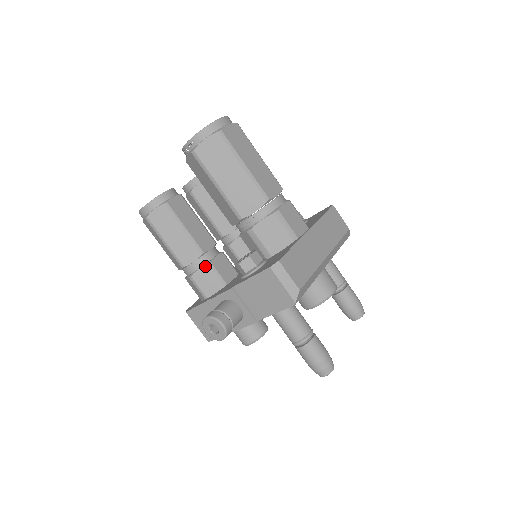
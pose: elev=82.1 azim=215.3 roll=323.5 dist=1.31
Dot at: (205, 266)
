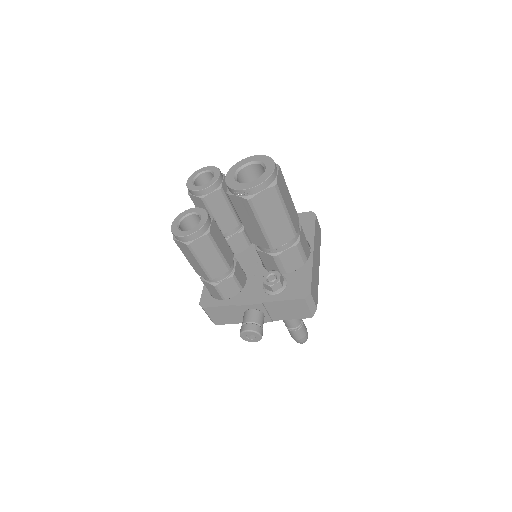
Dot at: (230, 278)
